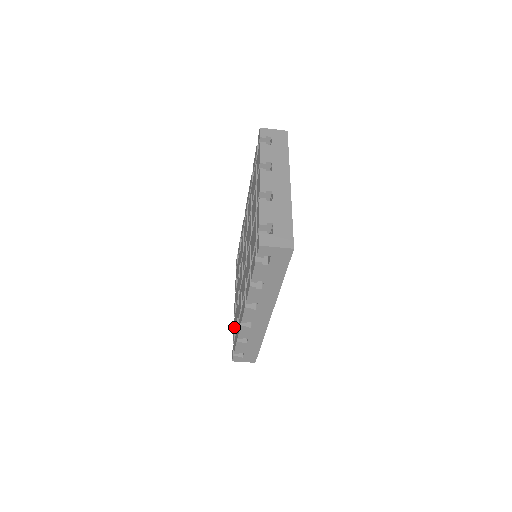
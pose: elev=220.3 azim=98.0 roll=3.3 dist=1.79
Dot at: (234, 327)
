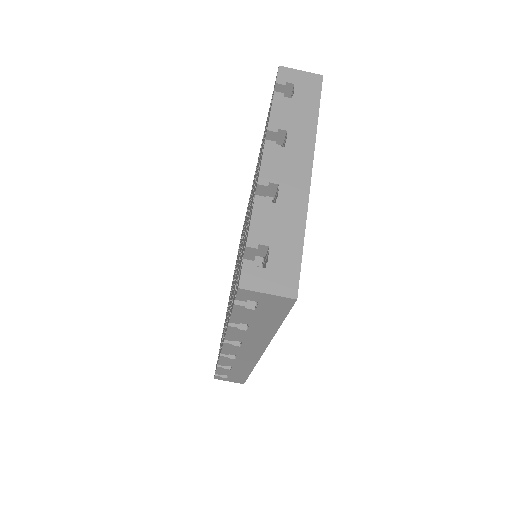
Dot at: (222, 334)
